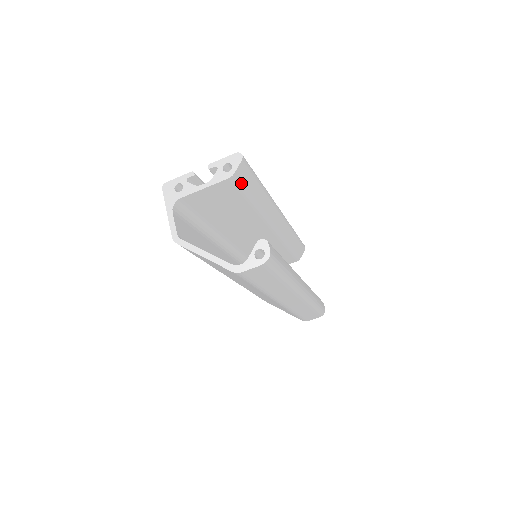
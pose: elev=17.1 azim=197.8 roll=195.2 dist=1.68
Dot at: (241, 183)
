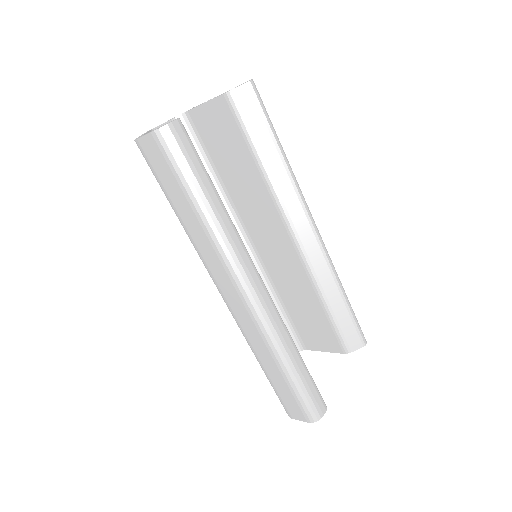
Dot at: (241, 114)
